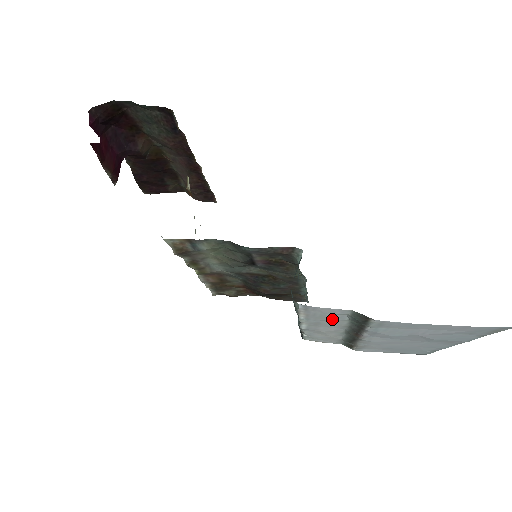
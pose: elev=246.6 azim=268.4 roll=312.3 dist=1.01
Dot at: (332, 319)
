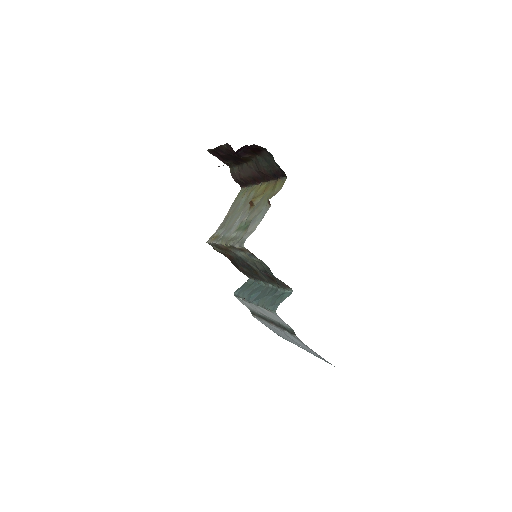
Dot at: (276, 319)
